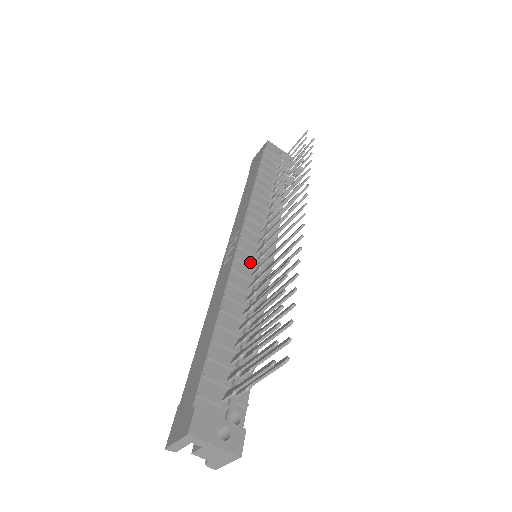
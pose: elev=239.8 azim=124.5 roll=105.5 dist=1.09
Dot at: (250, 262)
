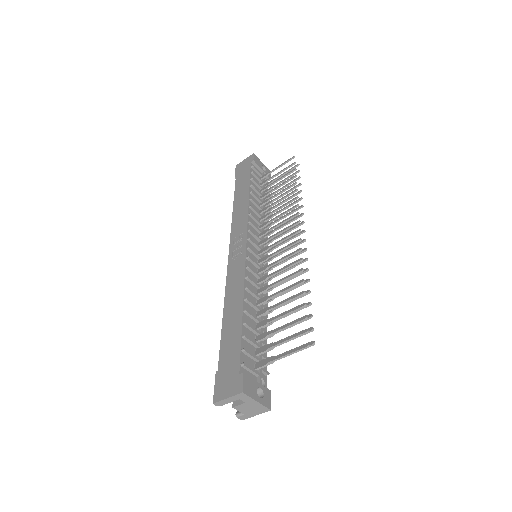
Dot at: (255, 261)
